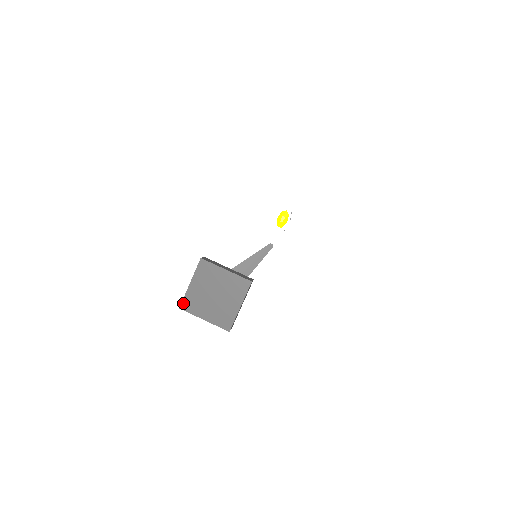
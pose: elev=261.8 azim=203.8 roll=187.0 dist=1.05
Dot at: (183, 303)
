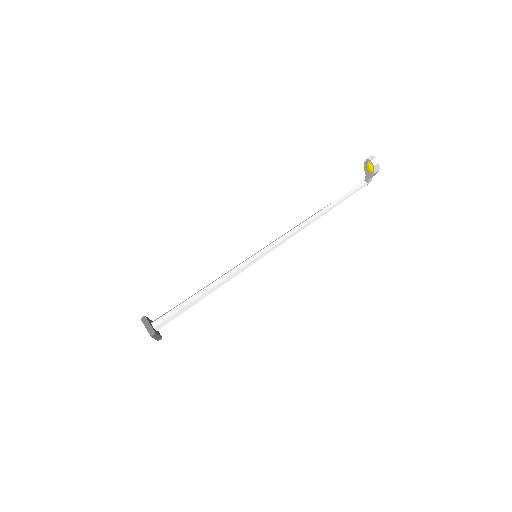
Dot at: occluded
